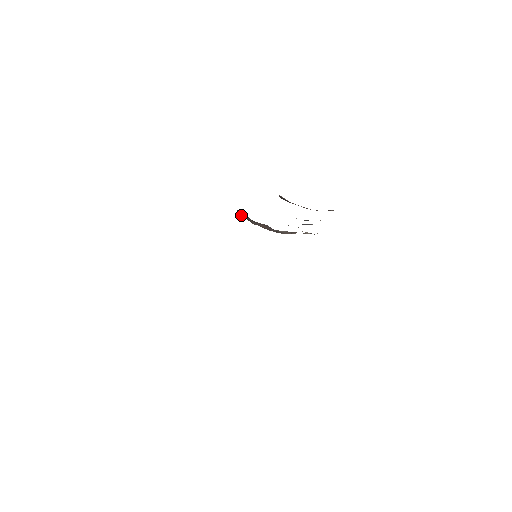
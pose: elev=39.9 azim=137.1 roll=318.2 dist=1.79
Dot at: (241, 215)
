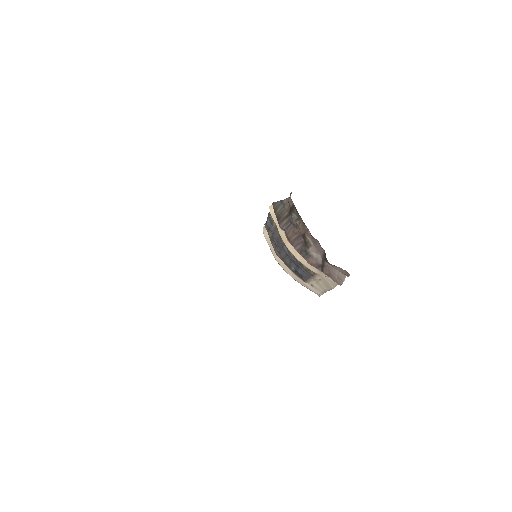
Dot at: (275, 207)
